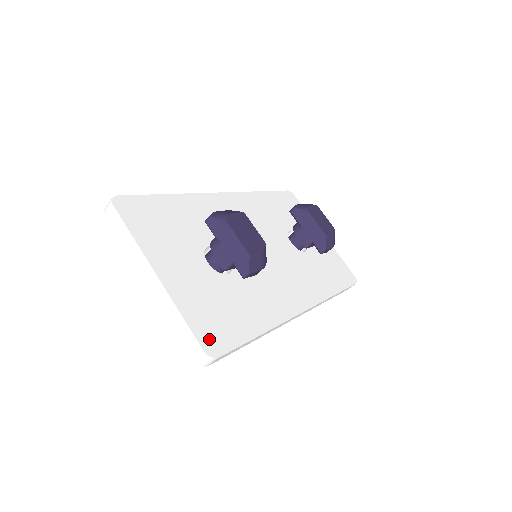
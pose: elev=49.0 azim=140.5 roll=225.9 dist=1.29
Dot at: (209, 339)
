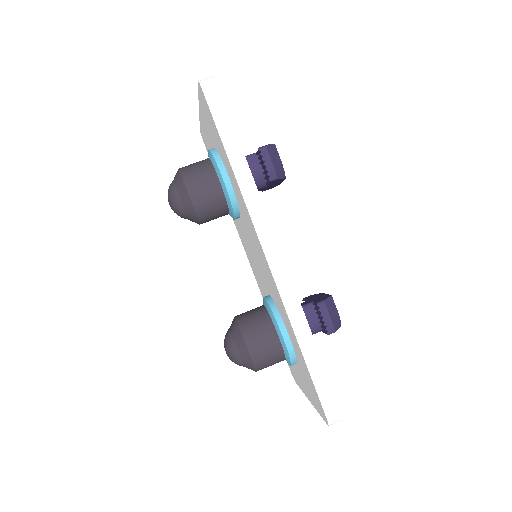
Dot at: occluded
